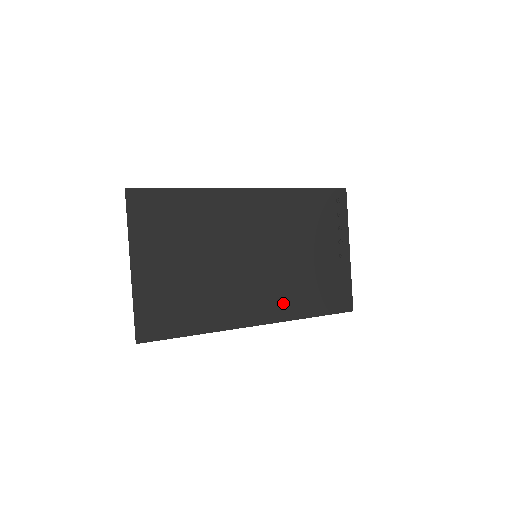
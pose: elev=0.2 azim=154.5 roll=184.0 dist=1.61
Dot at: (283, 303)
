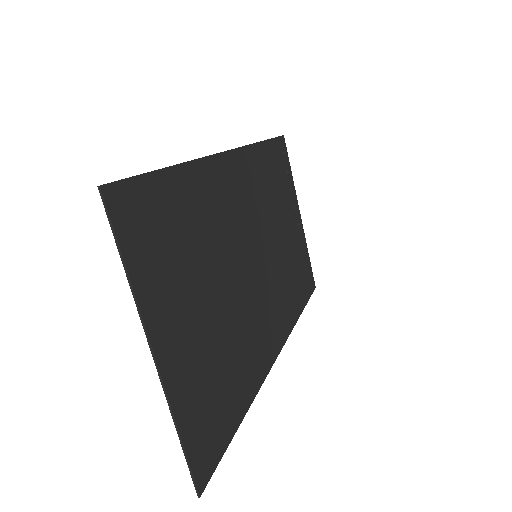
Dot at: (285, 310)
